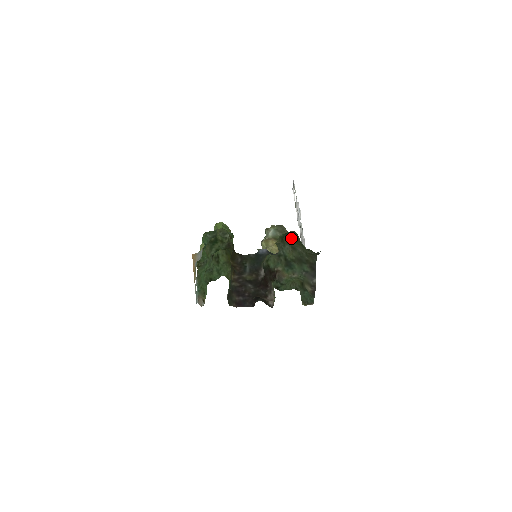
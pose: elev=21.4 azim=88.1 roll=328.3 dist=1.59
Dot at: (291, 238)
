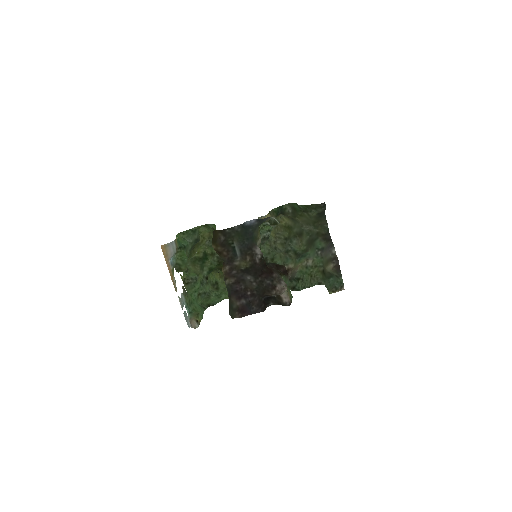
Dot at: (290, 215)
